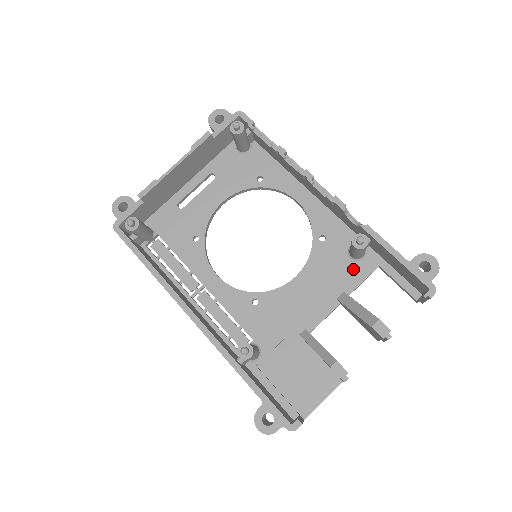
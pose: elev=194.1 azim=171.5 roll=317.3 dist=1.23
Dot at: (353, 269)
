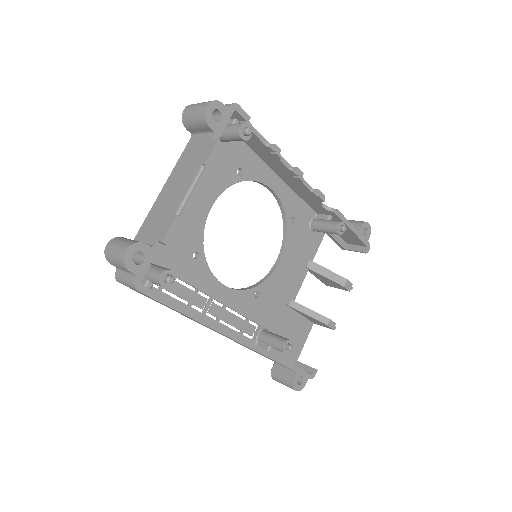
Dot at: (313, 240)
